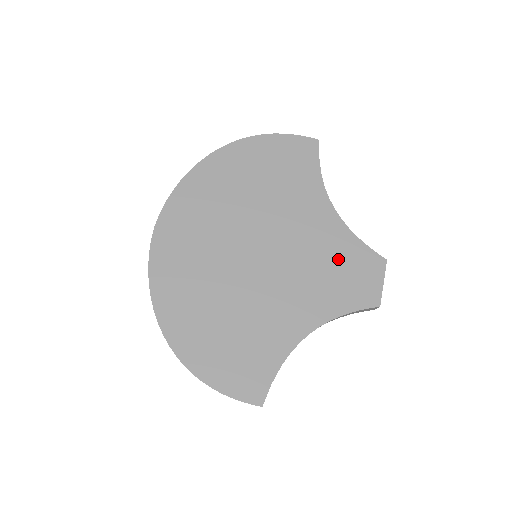
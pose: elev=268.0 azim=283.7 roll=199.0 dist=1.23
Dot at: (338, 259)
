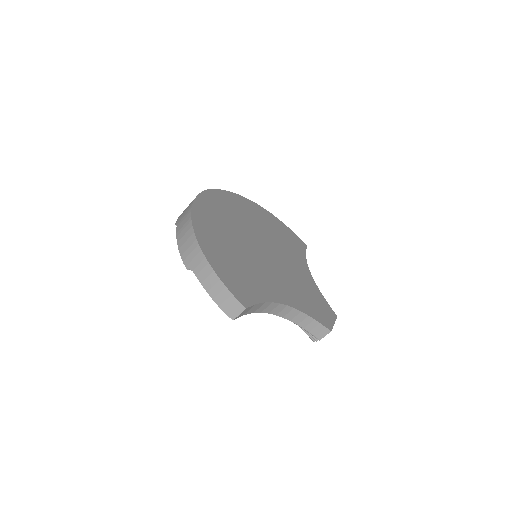
Dot at: (309, 292)
